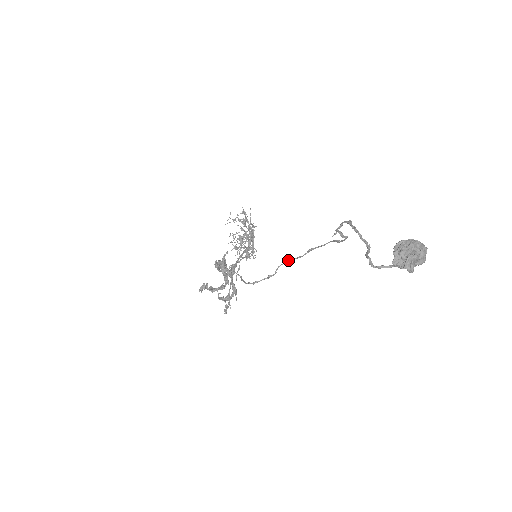
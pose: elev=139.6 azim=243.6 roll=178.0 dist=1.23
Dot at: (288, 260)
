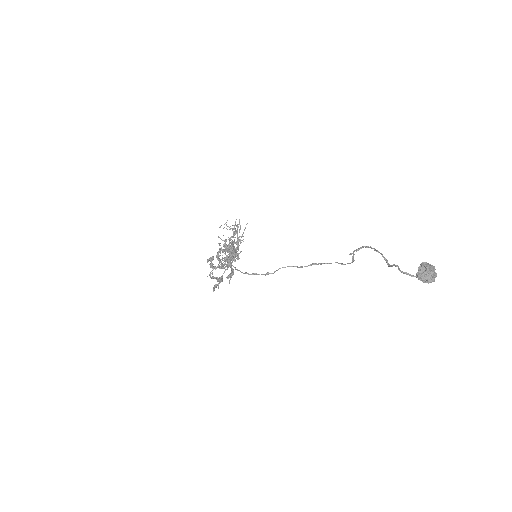
Dot at: (290, 266)
